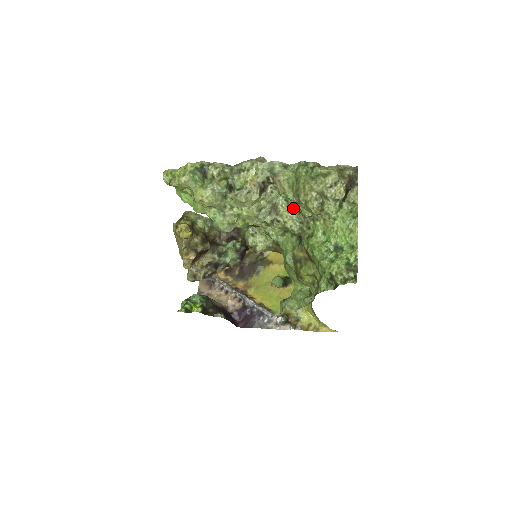
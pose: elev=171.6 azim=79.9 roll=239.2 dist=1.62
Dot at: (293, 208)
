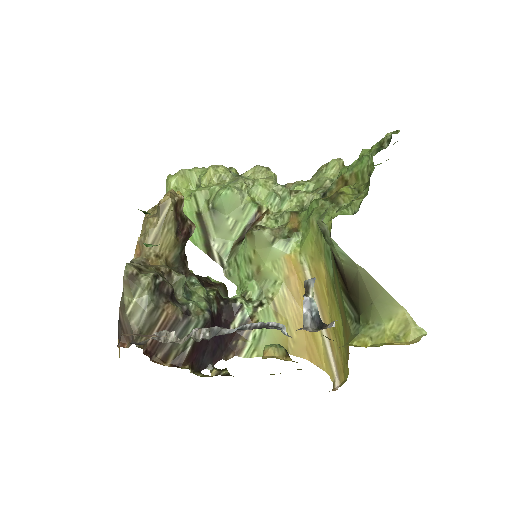
Dot at: occluded
